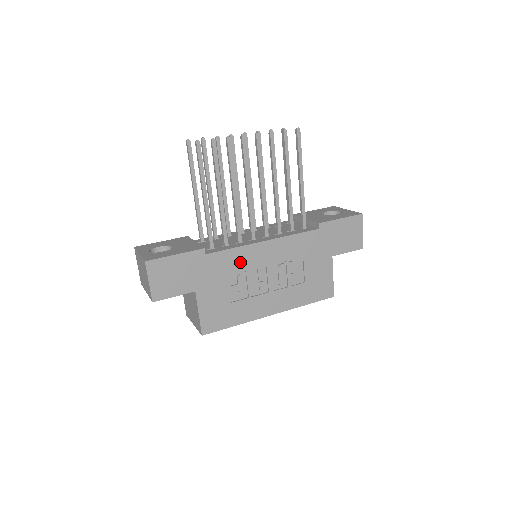
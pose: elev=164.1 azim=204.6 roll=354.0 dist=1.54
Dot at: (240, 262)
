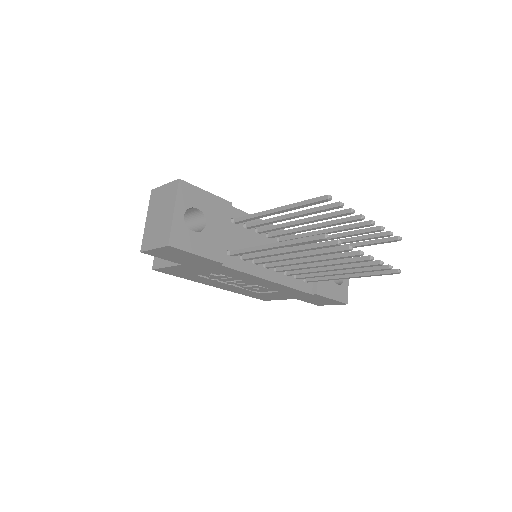
Dot at: (237, 275)
